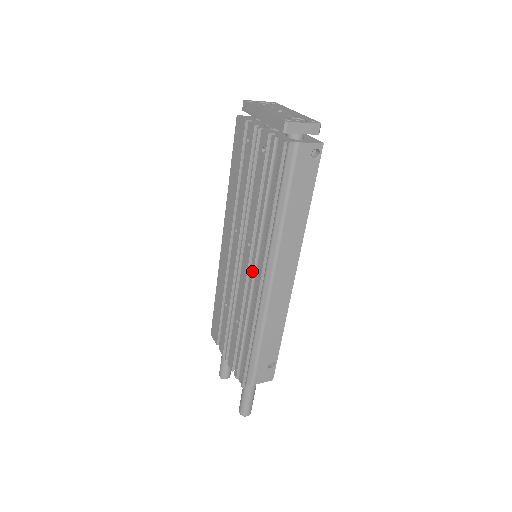
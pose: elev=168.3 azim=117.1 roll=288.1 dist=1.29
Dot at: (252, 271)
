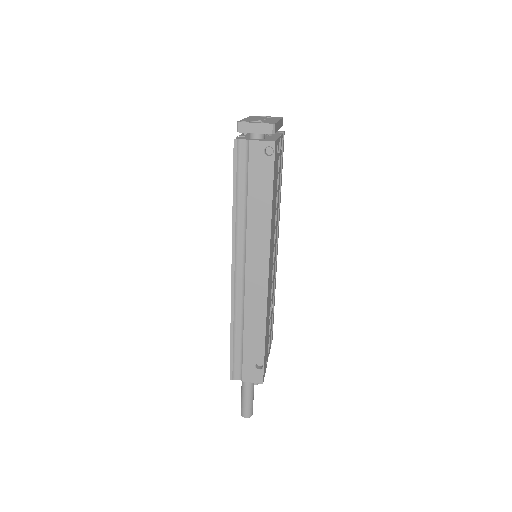
Dot at: occluded
